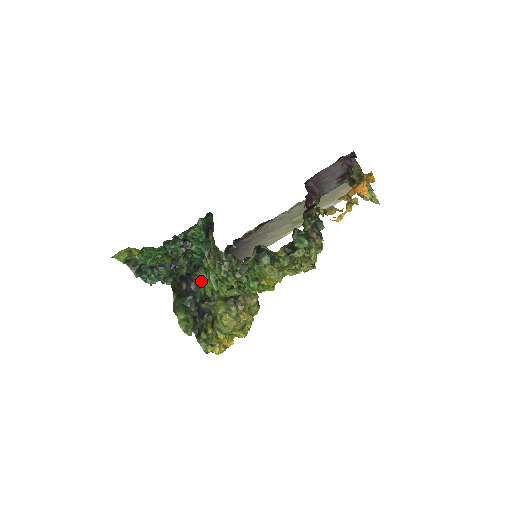
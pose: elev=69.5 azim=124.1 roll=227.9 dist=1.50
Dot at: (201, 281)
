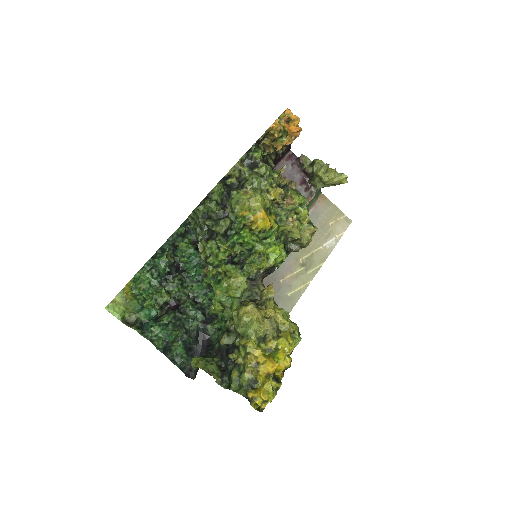
Dot at: (218, 332)
